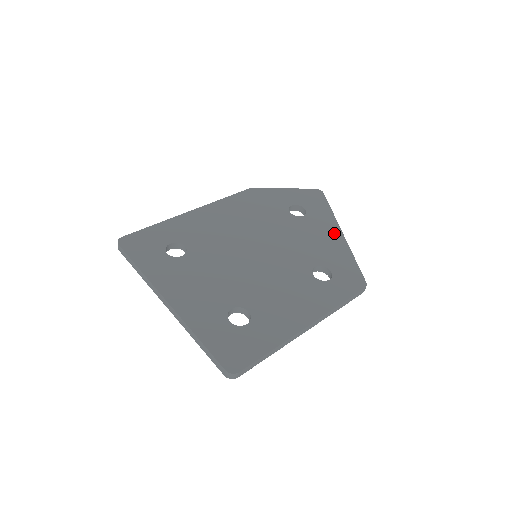
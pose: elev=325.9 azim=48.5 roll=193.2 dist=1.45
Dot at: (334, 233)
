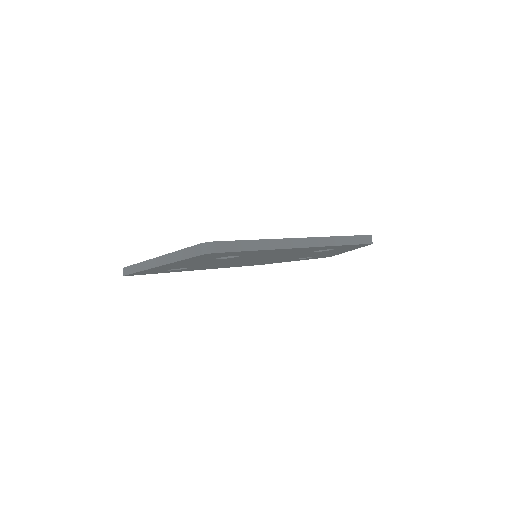
Dot at: occluded
